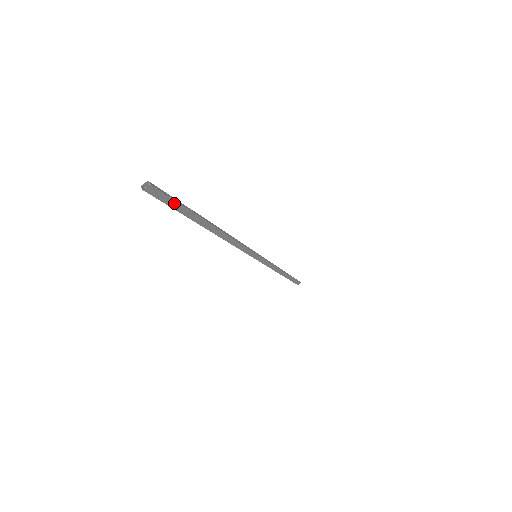
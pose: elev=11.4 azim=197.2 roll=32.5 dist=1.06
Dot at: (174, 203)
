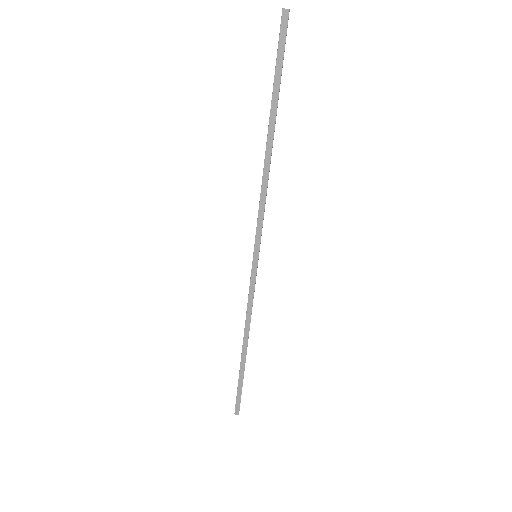
Dot at: (281, 55)
